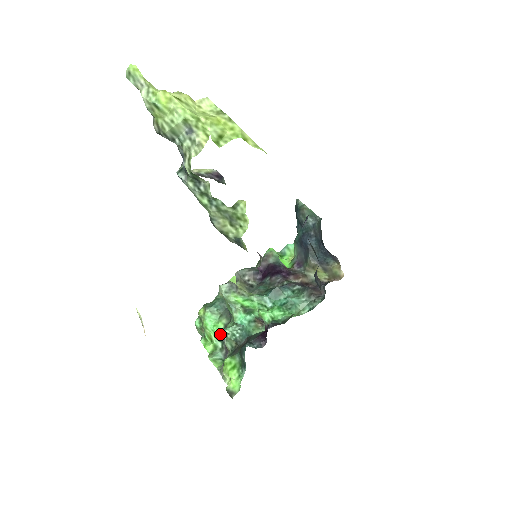
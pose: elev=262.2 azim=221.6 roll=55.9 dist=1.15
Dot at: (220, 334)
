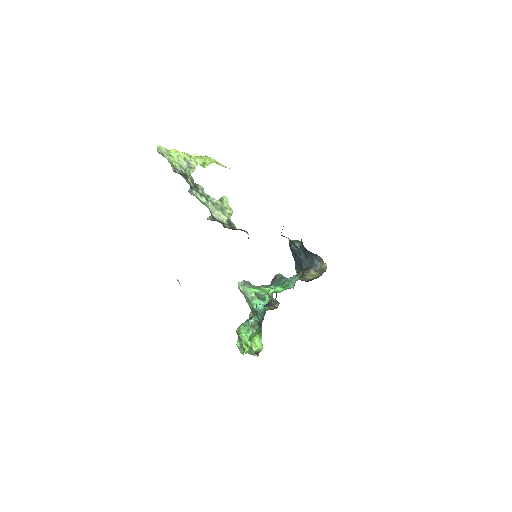
Dot at: (251, 335)
